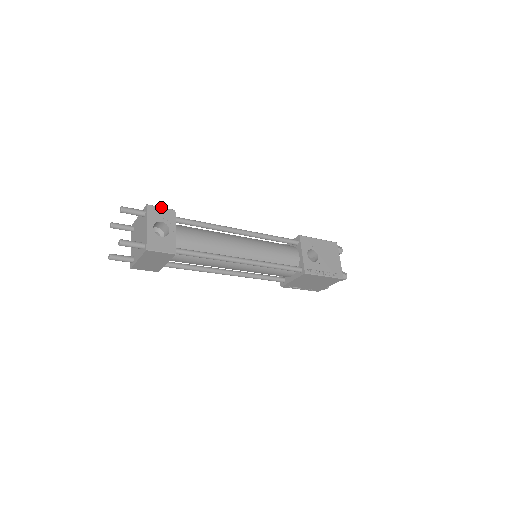
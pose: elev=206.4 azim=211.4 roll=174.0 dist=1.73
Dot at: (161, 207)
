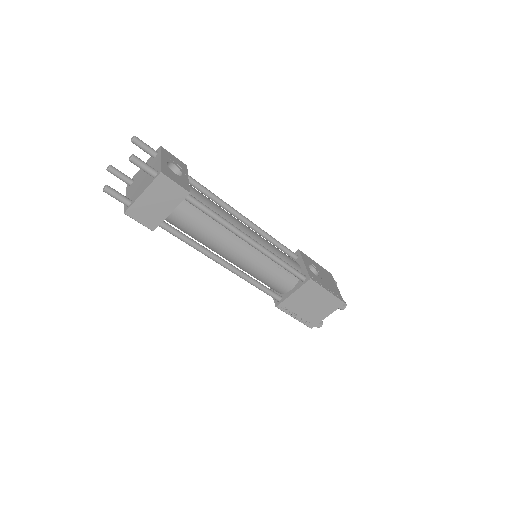
Dot at: (174, 156)
